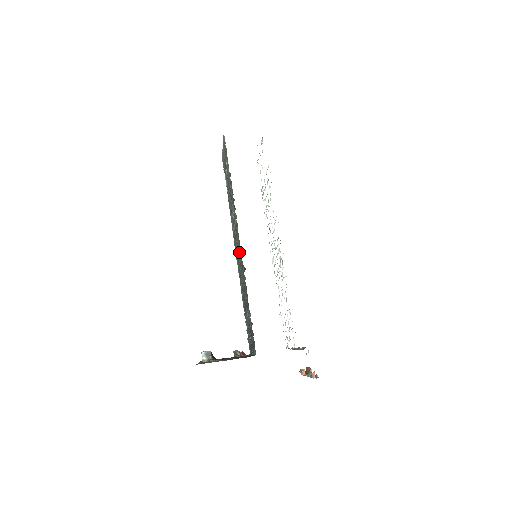
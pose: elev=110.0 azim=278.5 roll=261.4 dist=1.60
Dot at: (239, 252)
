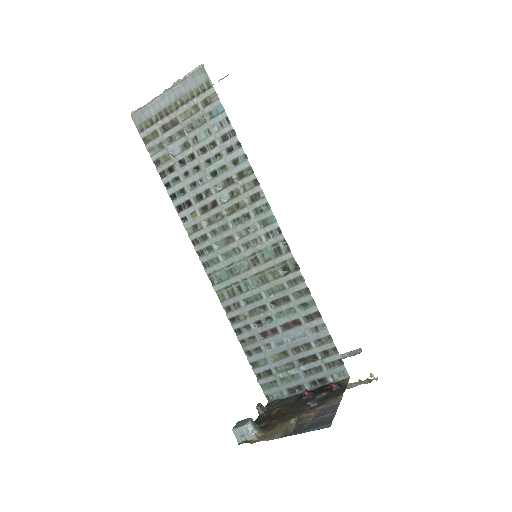
Dot at: (262, 249)
